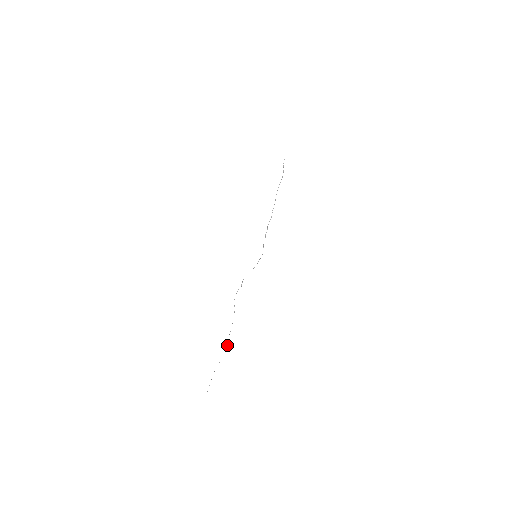
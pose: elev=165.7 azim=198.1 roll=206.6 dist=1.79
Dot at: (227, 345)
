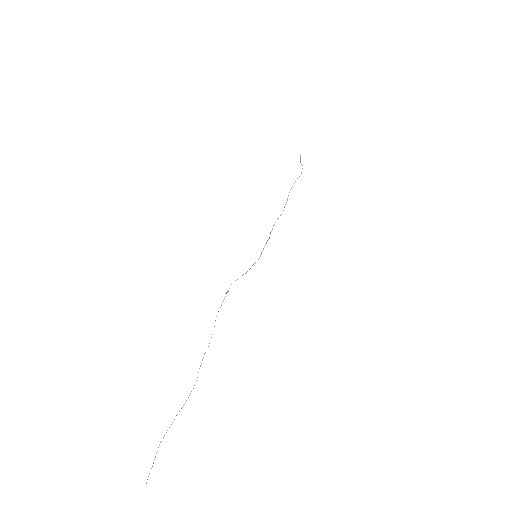
Dot at: occluded
